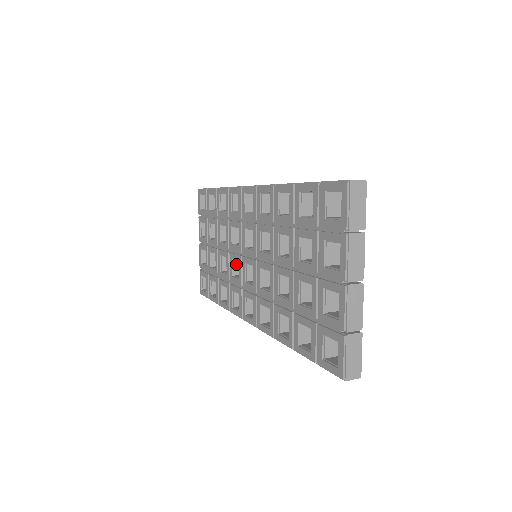
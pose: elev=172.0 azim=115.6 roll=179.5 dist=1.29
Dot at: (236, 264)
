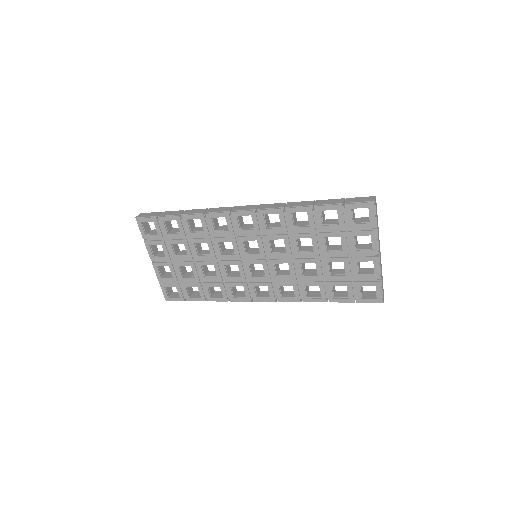
Dot at: (227, 267)
